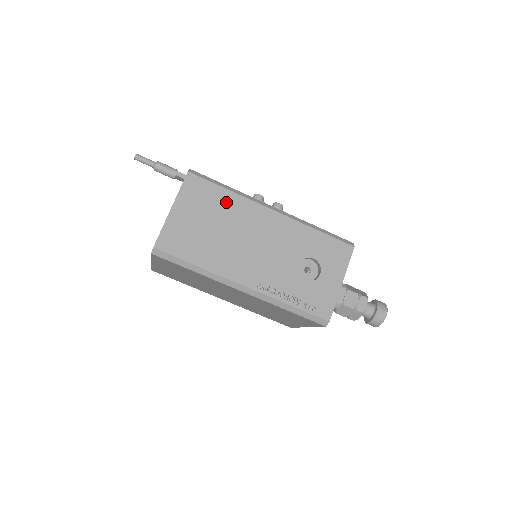
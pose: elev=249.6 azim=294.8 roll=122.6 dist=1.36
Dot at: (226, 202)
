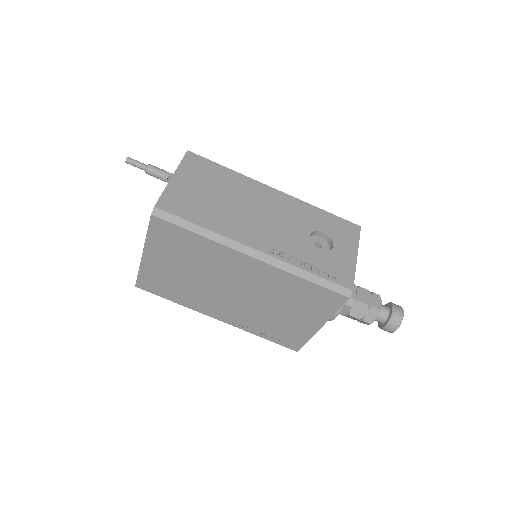
Dot at: (228, 178)
